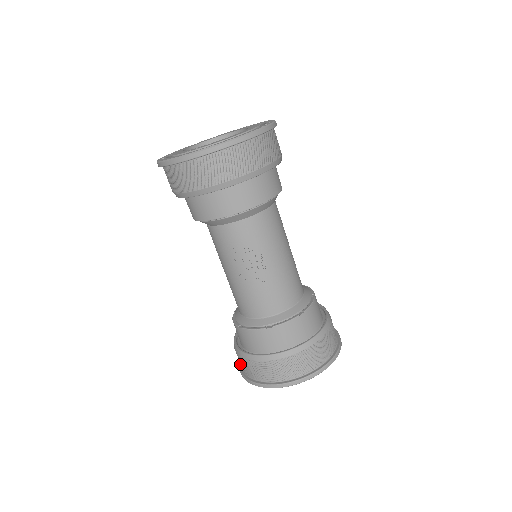
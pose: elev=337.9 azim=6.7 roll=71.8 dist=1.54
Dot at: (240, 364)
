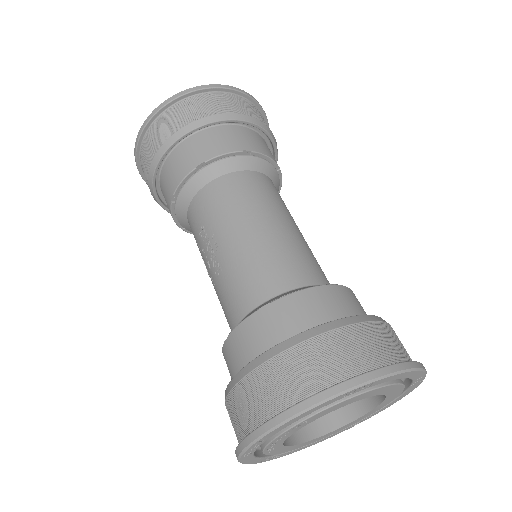
Dot at: occluded
